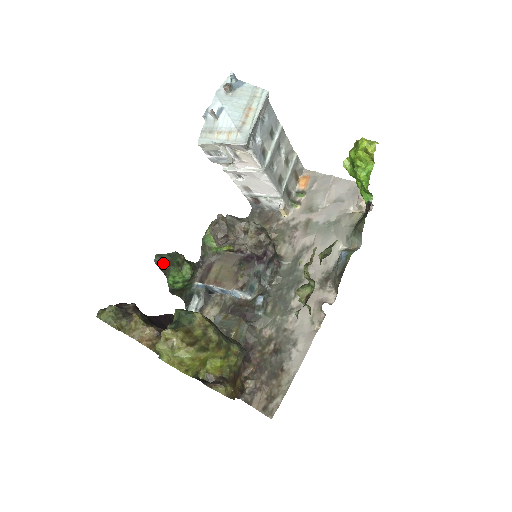
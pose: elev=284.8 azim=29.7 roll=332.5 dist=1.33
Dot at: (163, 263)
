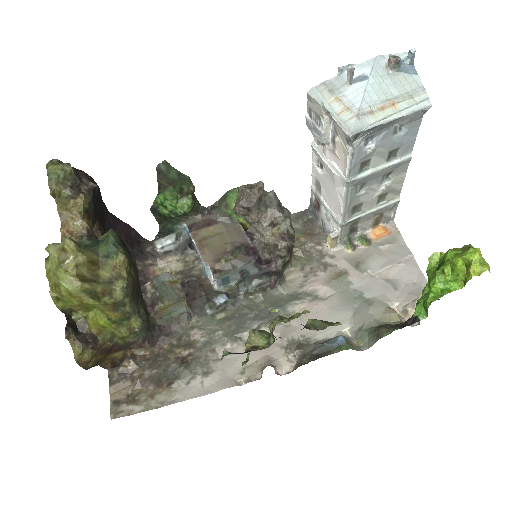
Dot at: (165, 175)
